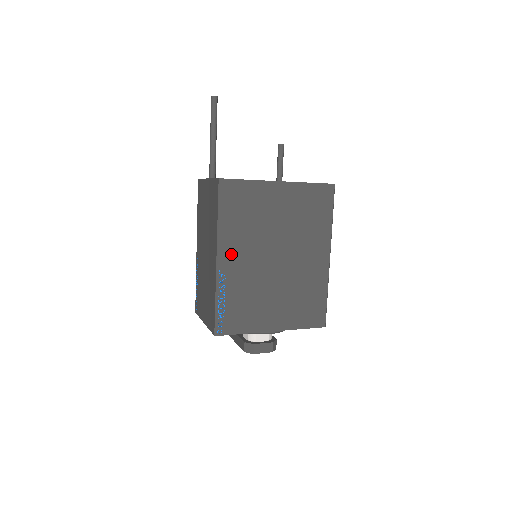
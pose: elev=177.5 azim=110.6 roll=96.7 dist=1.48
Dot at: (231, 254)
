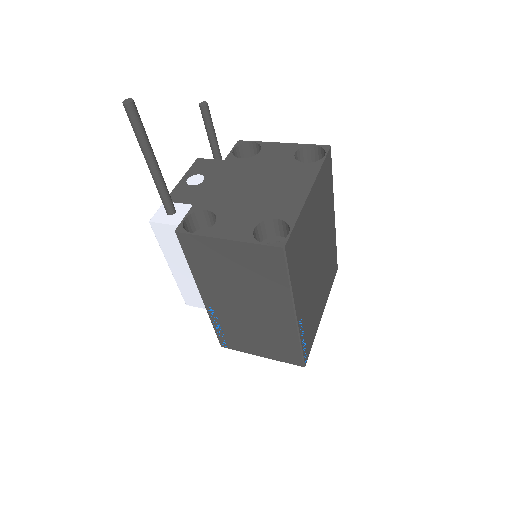
Dot at: (301, 299)
